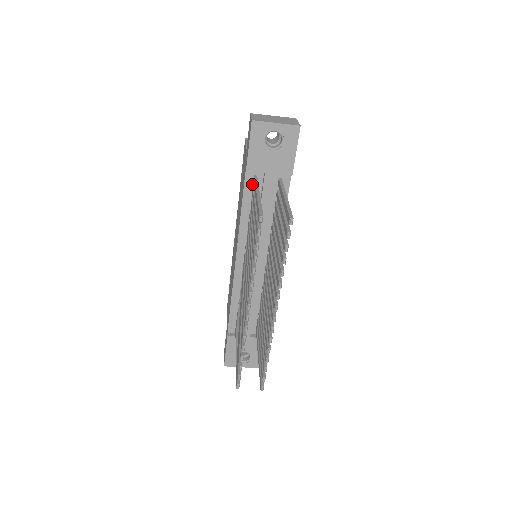
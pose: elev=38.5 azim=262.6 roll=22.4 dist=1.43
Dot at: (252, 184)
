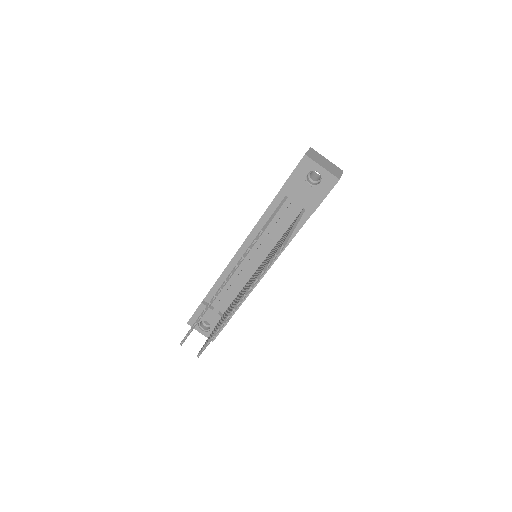
Dot at: occluded
